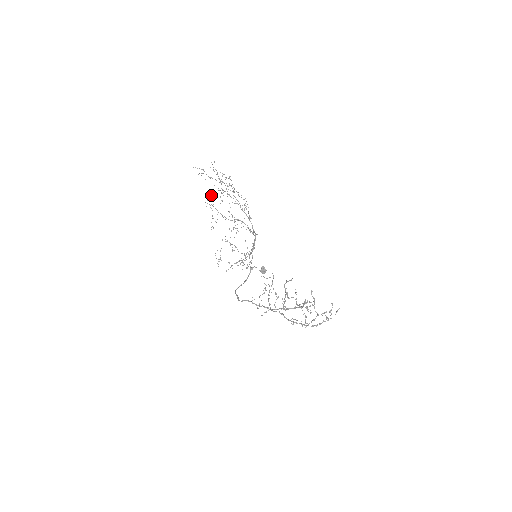
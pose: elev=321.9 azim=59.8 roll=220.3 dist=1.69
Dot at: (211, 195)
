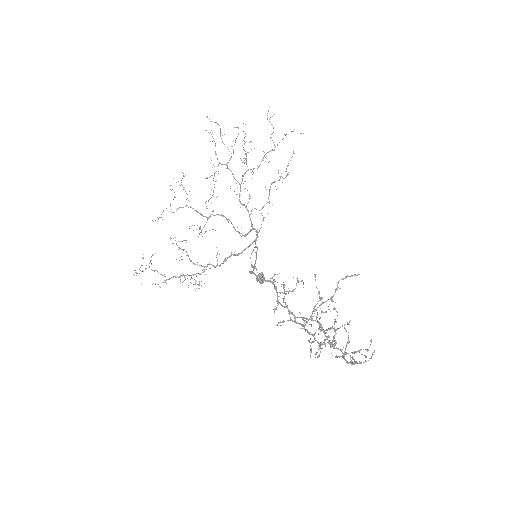
Dot at: (185, 175)
